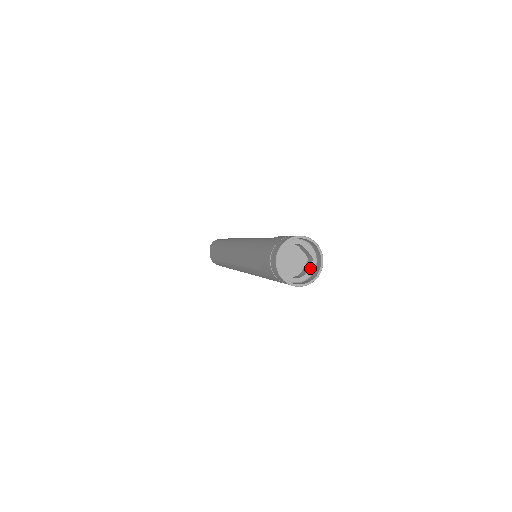
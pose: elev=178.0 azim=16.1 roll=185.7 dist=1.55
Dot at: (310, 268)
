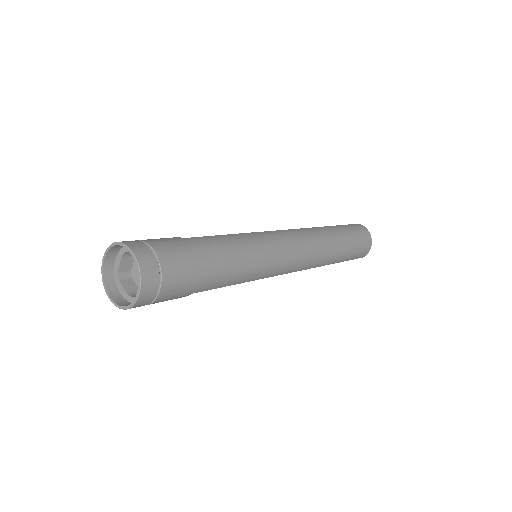
Dot at: occluded
